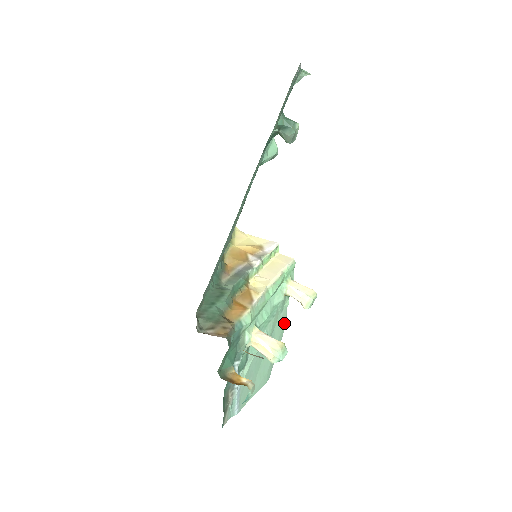
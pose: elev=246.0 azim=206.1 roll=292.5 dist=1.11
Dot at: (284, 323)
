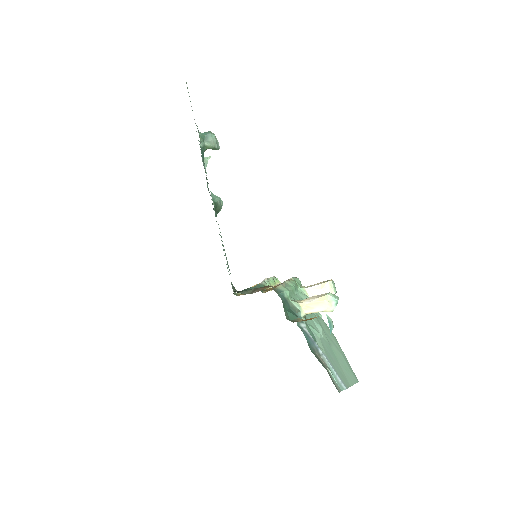
Dot at: (331, 332)
